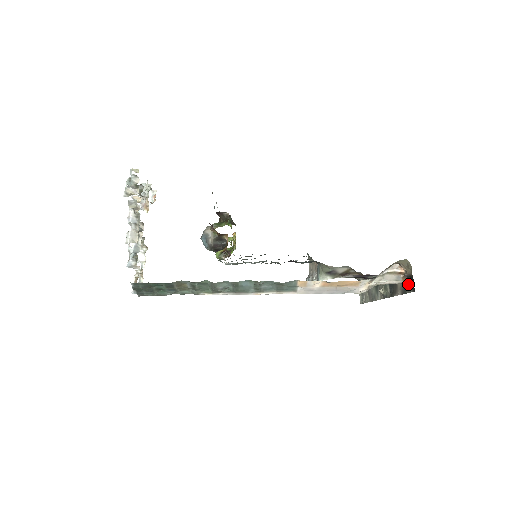
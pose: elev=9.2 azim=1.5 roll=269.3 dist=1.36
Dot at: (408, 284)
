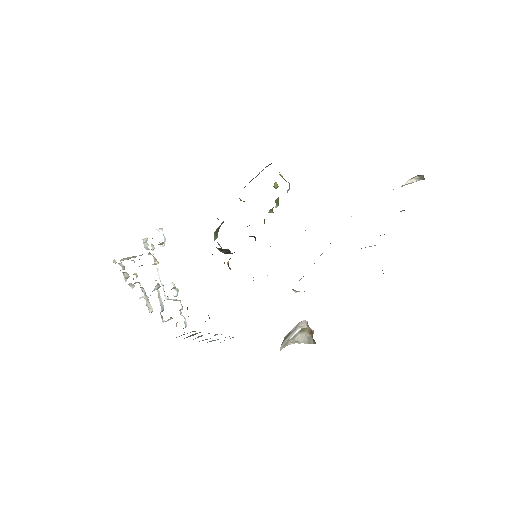
Dot at: occluded
